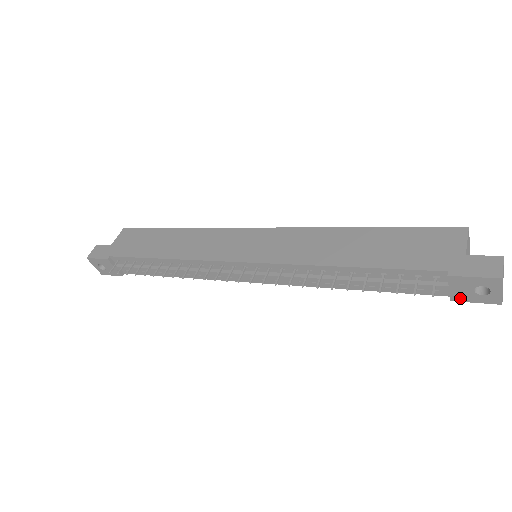
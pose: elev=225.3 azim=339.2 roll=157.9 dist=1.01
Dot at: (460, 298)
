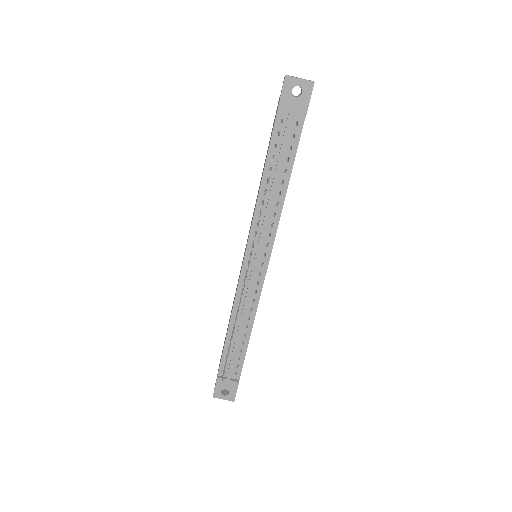
Dot at: (303, 109)
